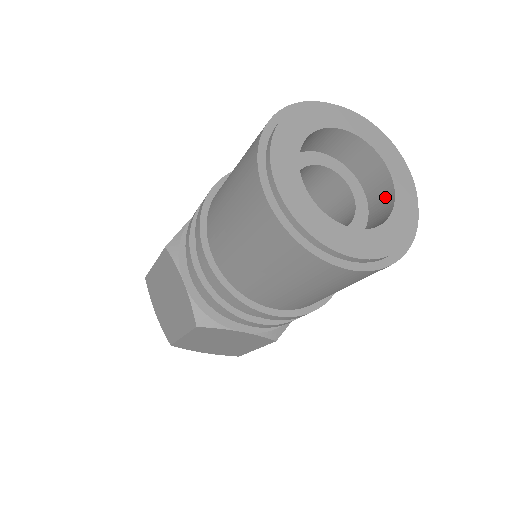
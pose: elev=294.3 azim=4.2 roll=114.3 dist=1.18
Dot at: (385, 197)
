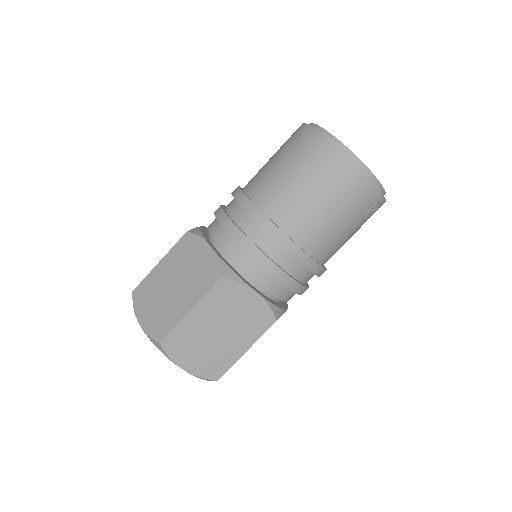
Dot at: occluded
